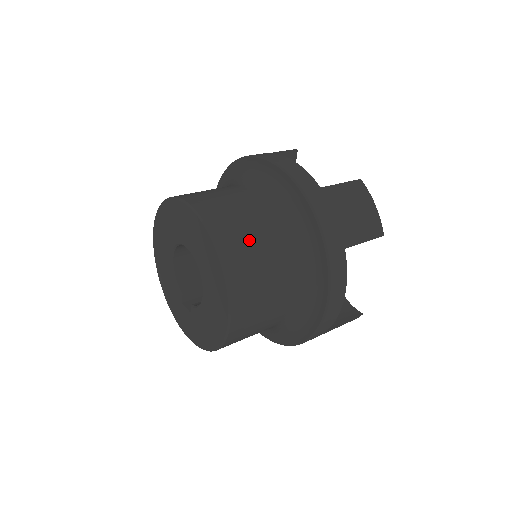
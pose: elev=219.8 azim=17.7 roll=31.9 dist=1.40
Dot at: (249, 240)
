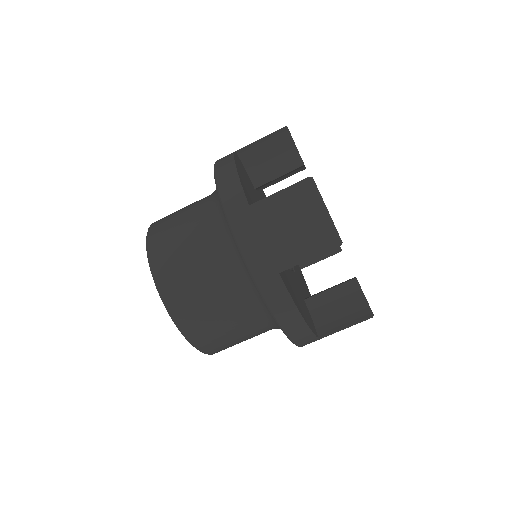
Dot at: (187, 273)
